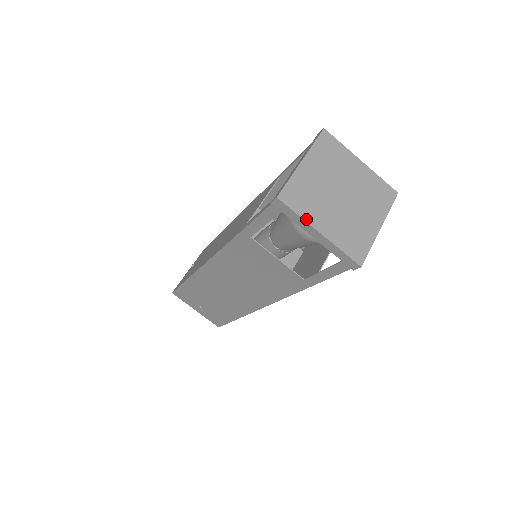
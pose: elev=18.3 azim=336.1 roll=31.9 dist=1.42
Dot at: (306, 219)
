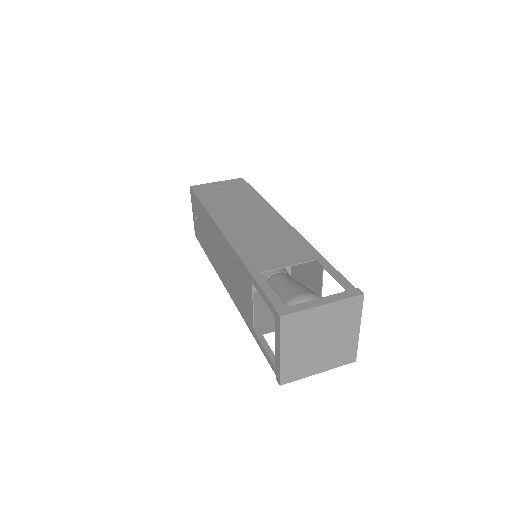
Dot at: (282, 340)
